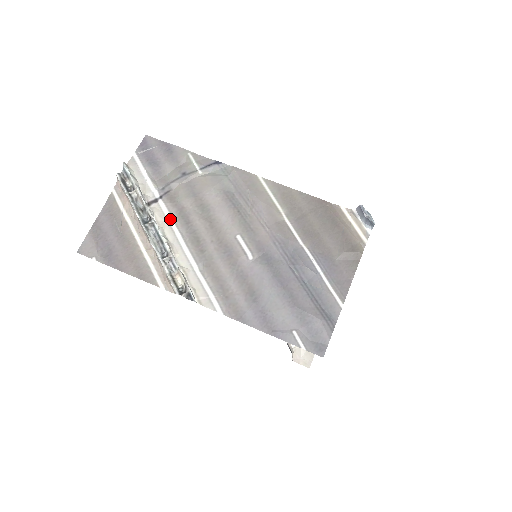
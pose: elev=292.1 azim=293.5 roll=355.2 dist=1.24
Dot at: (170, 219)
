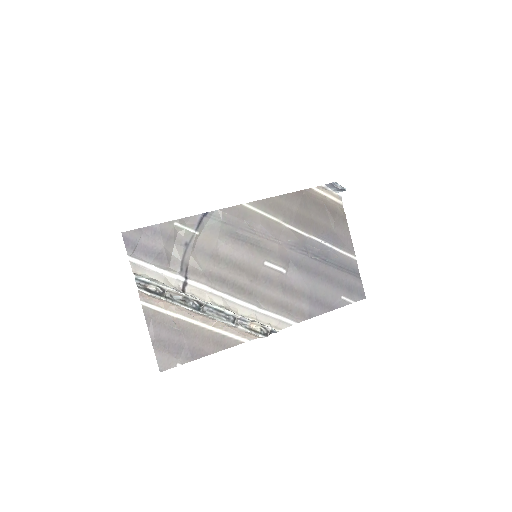
Dot at: (209, 289)
